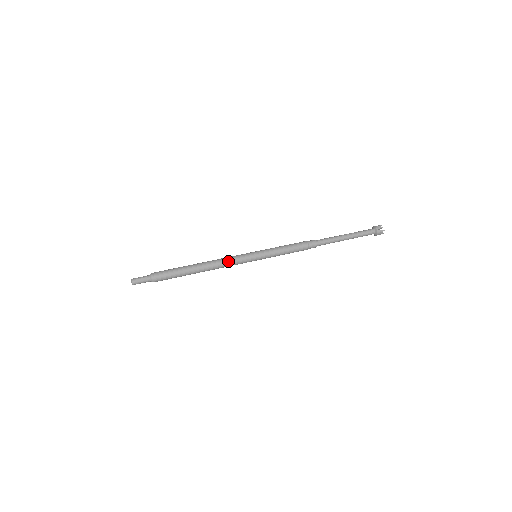
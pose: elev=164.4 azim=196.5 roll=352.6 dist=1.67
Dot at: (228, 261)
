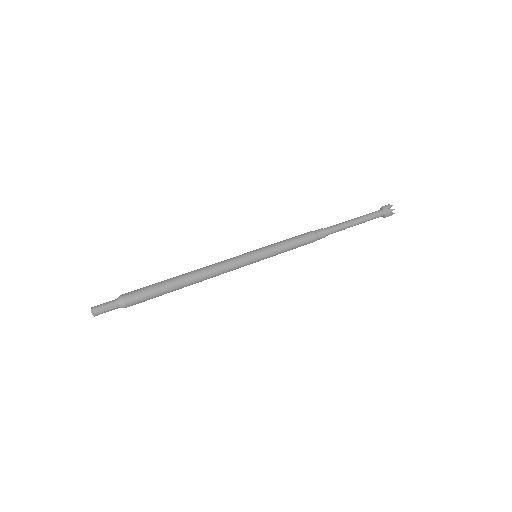
Dot at: (224, 270)
